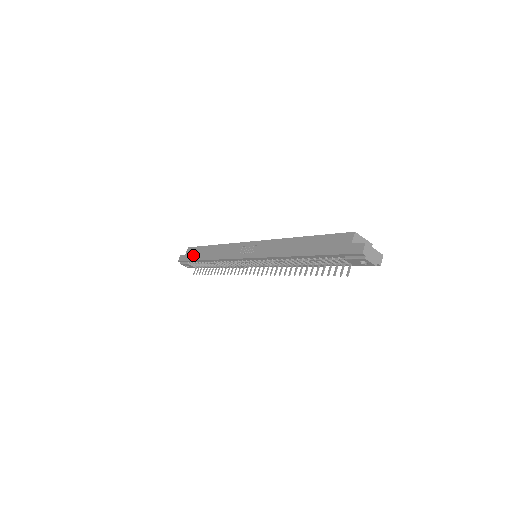
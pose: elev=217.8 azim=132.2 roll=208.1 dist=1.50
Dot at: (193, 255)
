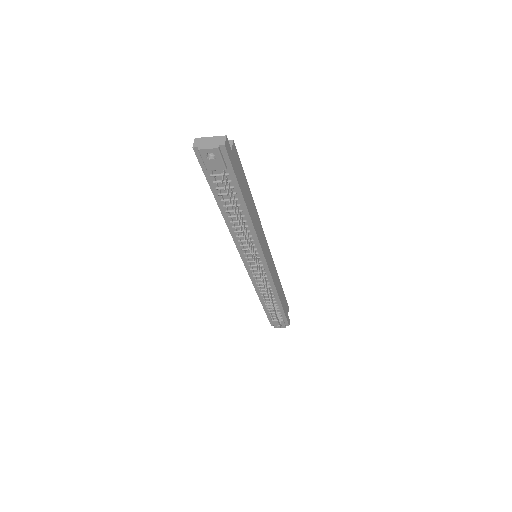
Dot at: occluded
